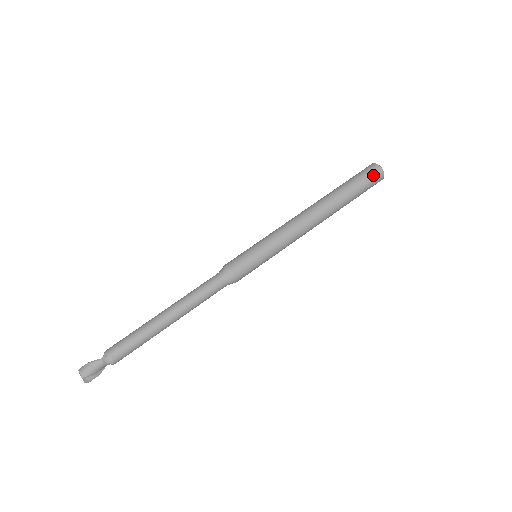
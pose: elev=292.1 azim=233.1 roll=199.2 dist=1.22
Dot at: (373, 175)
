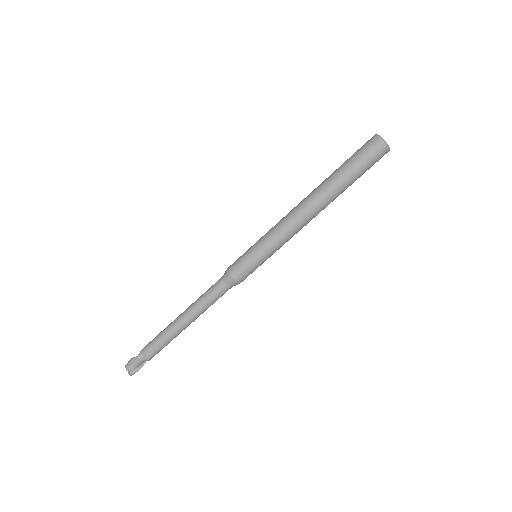
Dot at: (371, 149)
